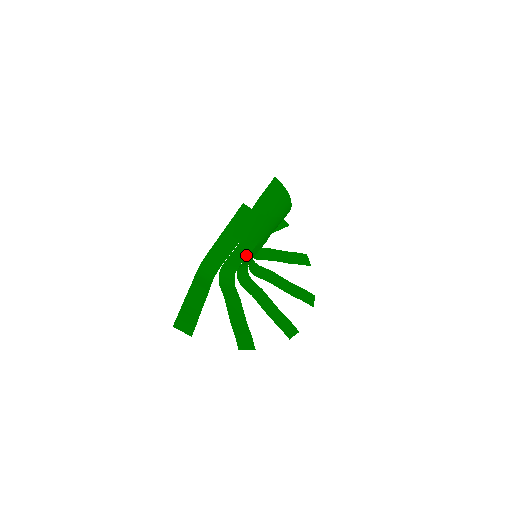
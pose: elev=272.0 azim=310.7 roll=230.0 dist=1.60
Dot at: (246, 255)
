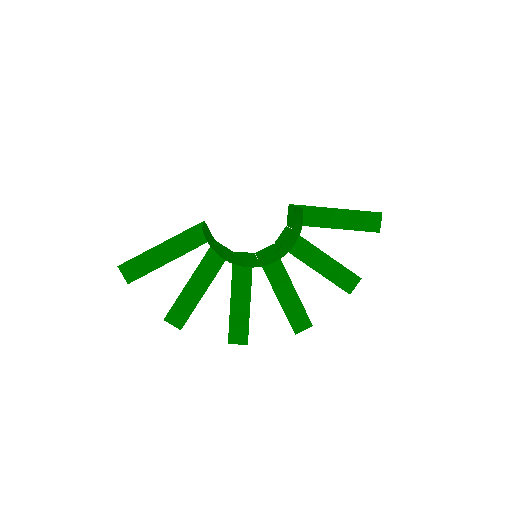
Dot at: (232, 253)
